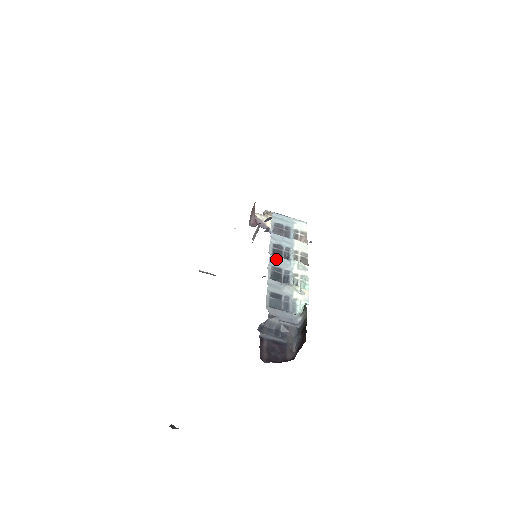
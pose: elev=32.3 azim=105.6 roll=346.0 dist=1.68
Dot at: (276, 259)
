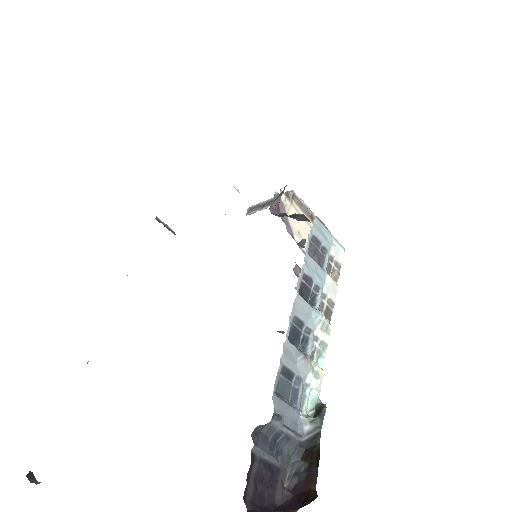
Dot at: (302, 304)
